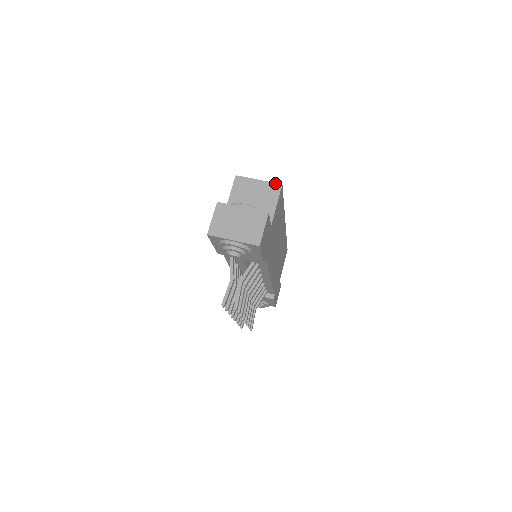
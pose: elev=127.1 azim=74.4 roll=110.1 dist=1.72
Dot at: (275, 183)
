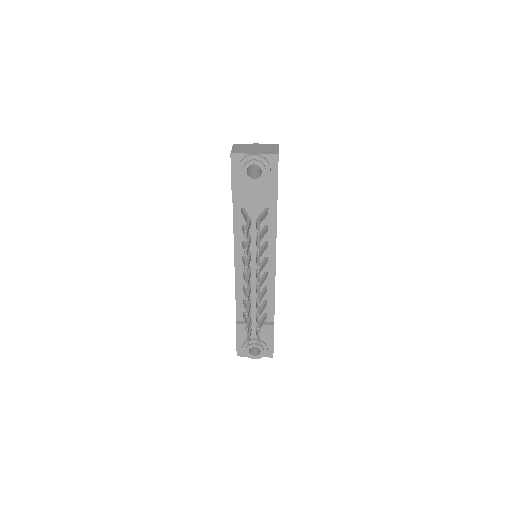
Dot at: occluded
